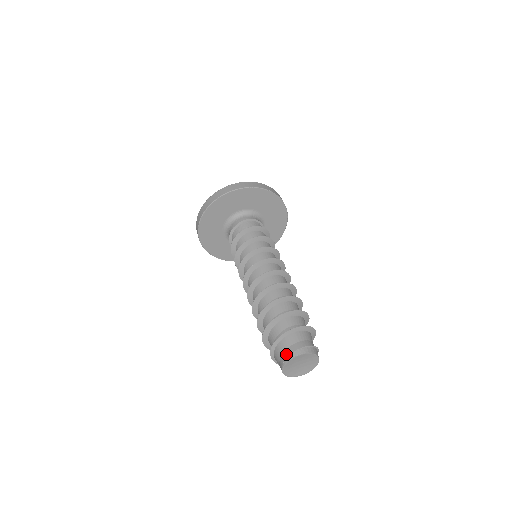
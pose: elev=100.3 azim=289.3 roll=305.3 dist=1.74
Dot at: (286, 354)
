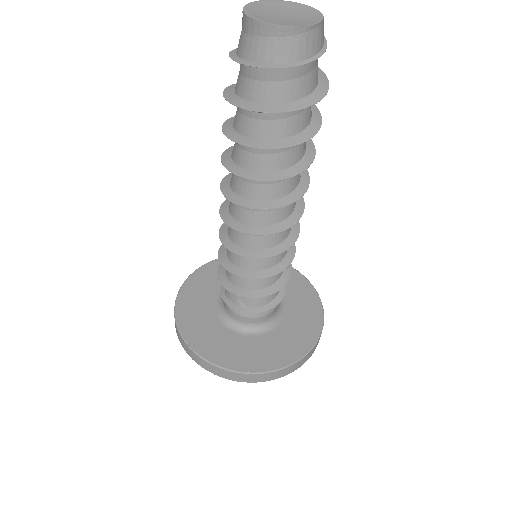
Dot at: occluded
